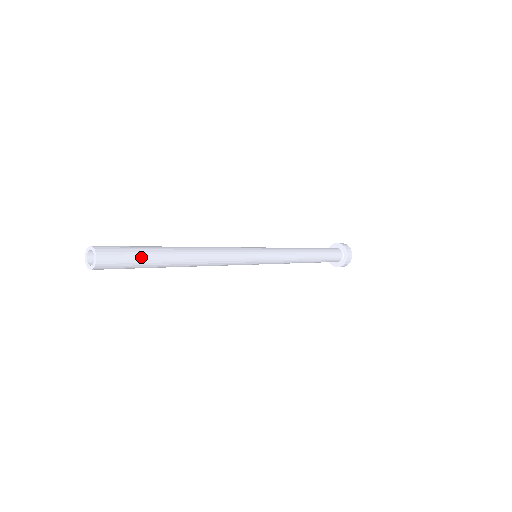
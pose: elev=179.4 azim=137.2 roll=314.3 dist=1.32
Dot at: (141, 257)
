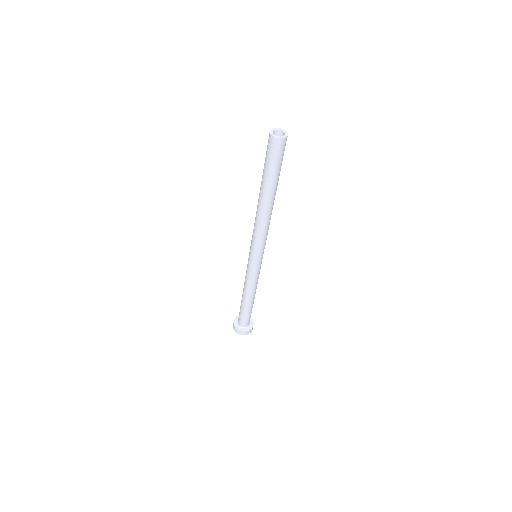
Dot at: occluded
